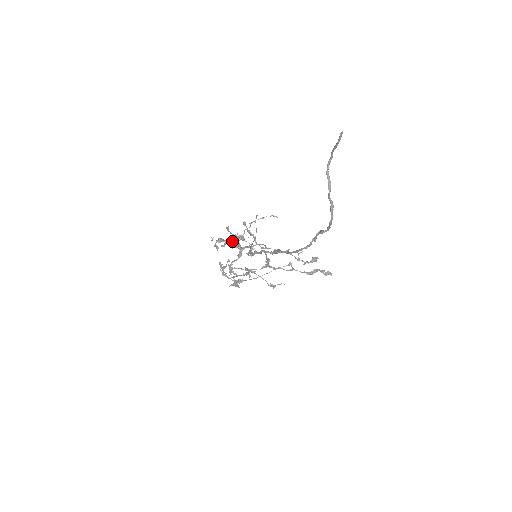
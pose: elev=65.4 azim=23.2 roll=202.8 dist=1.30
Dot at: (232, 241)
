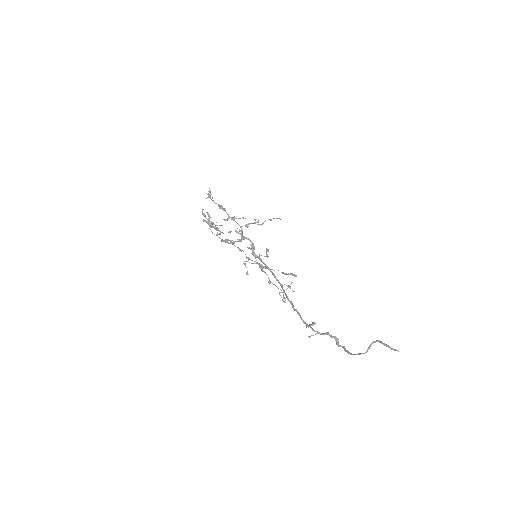
Dot at: (236, 222)
